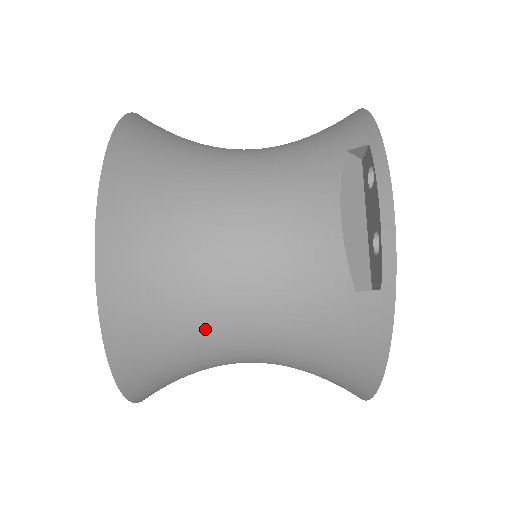
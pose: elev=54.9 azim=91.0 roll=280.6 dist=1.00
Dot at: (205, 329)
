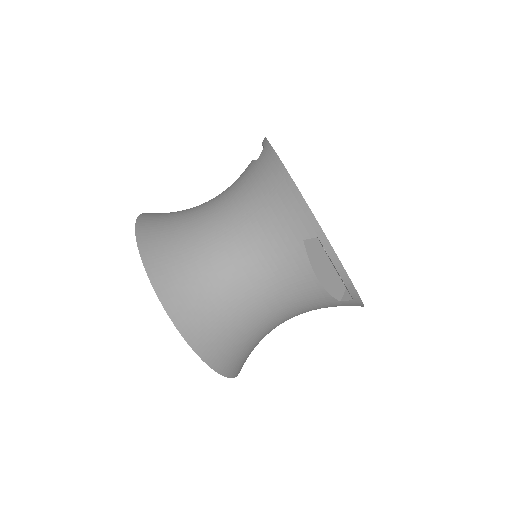
Dot at: (196, 229)
